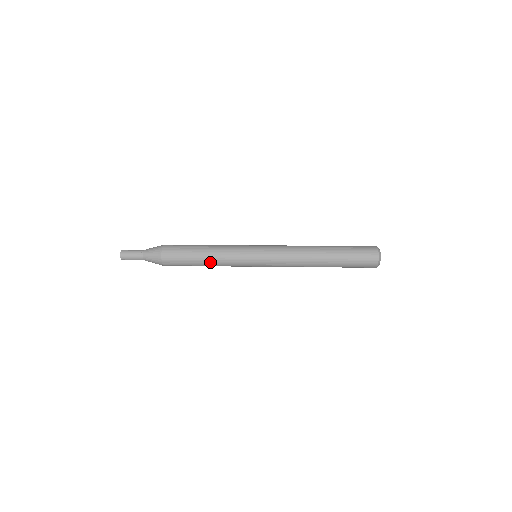
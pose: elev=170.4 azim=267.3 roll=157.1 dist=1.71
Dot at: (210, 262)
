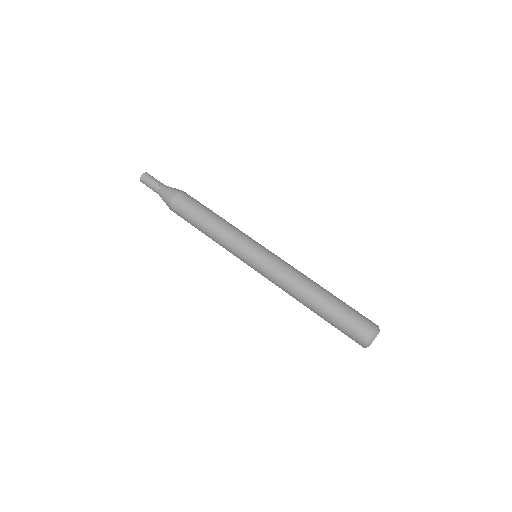
Dot at: occluded
